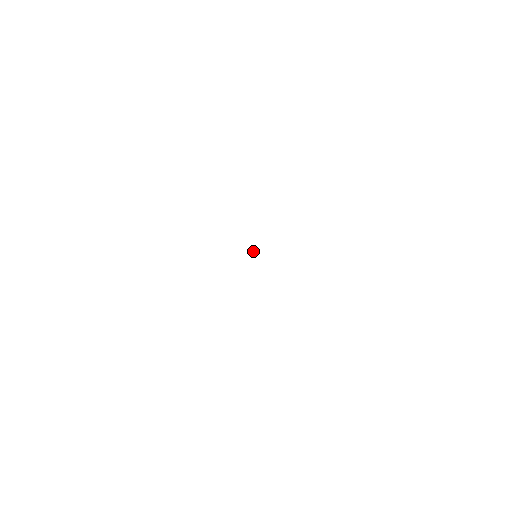
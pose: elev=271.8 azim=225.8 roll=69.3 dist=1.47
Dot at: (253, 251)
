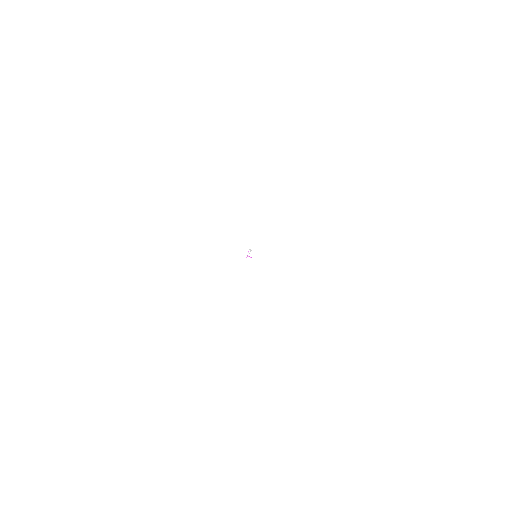
Dot at: (248, 250)
